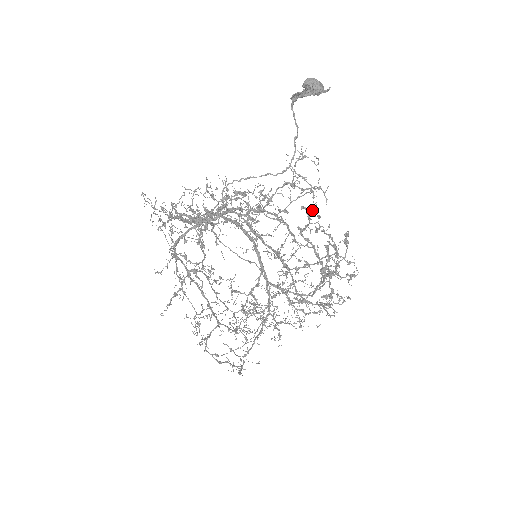
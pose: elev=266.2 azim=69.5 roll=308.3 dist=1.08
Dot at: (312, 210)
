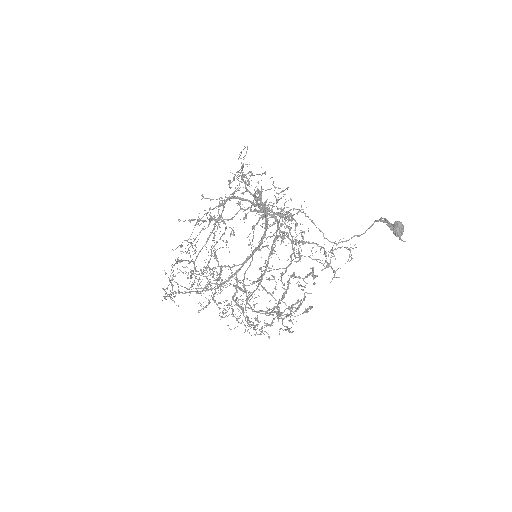
Dot at: (315, 275)
